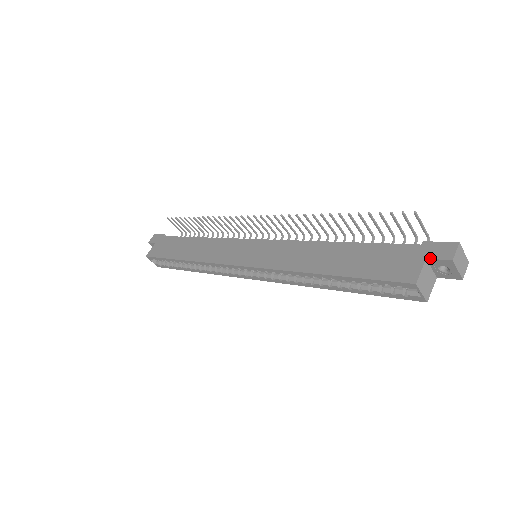
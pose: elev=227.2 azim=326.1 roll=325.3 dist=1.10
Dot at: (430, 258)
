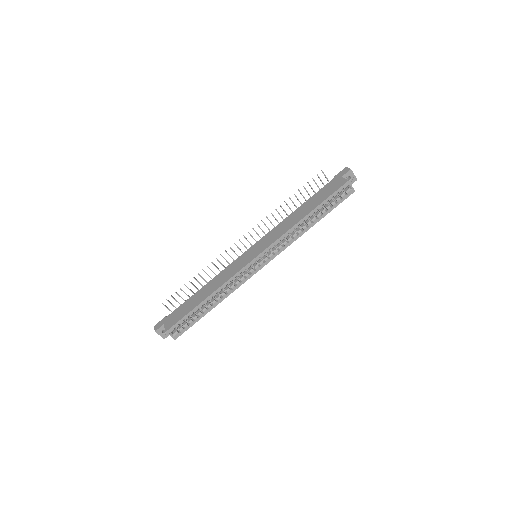
Dot at: (343, 175)
